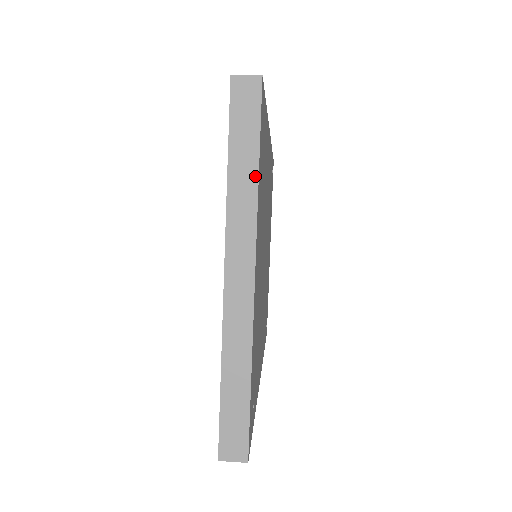
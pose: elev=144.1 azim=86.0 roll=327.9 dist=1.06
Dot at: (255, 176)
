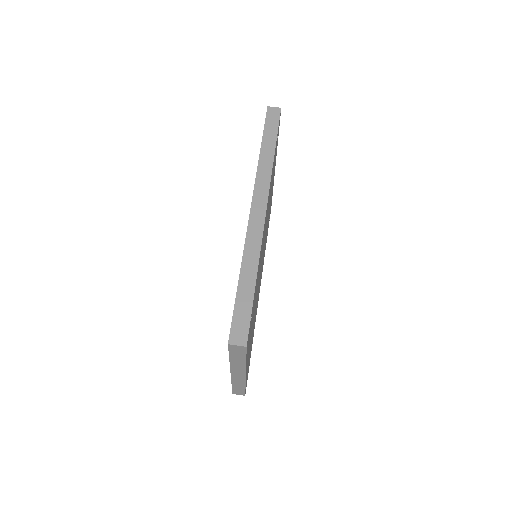
Dot at: (244, 363)
